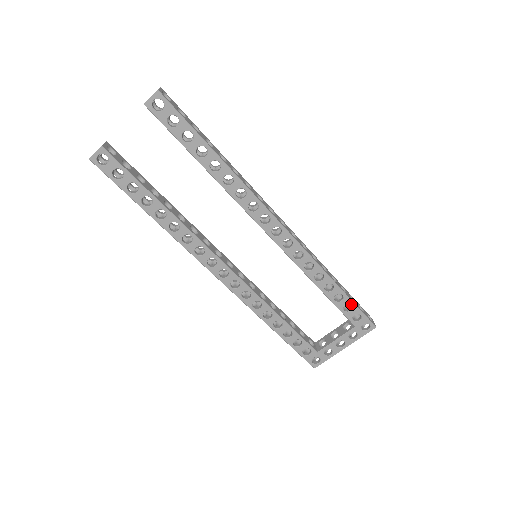
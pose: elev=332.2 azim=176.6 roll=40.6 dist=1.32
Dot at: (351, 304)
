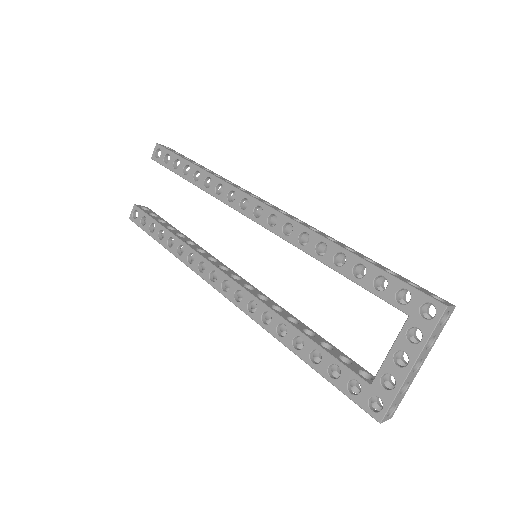
Dot at: (382, 275)
